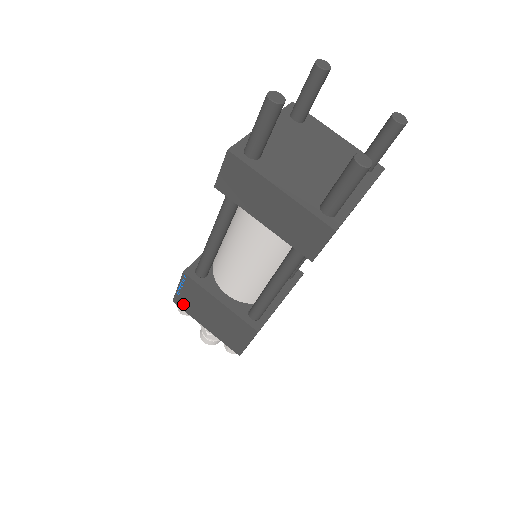
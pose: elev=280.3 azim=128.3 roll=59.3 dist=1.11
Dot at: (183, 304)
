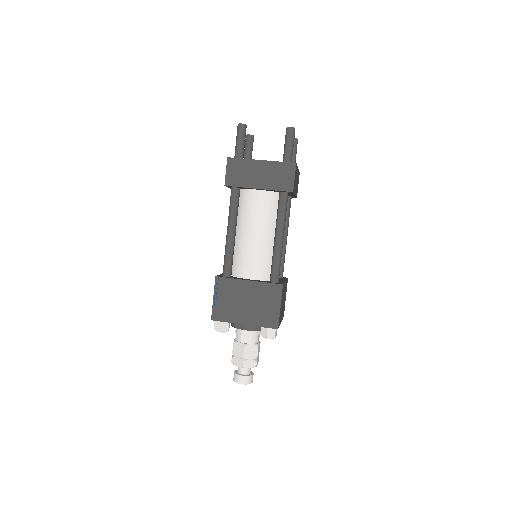
Dot at: (221, 314)
